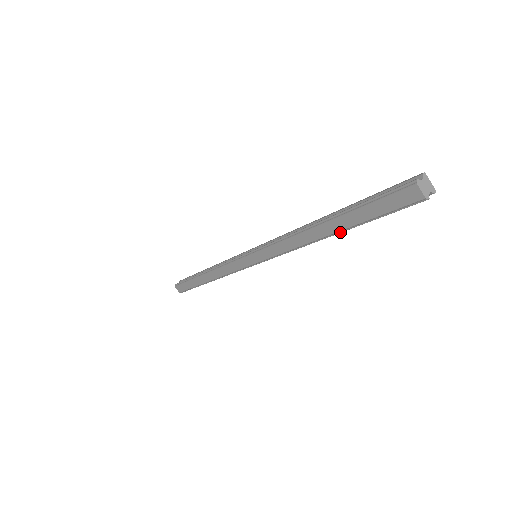
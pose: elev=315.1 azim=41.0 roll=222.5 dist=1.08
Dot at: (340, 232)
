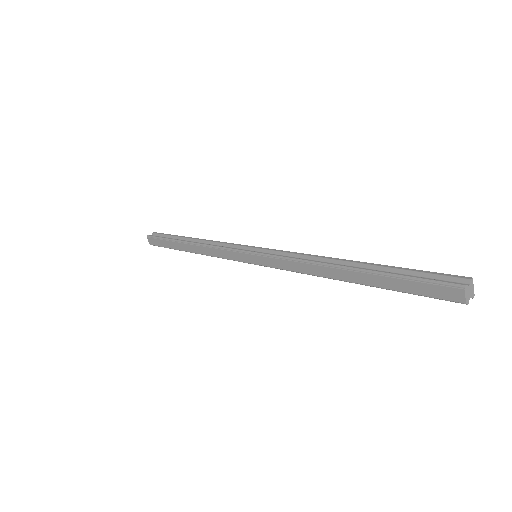
Dot at: (362, 284)
